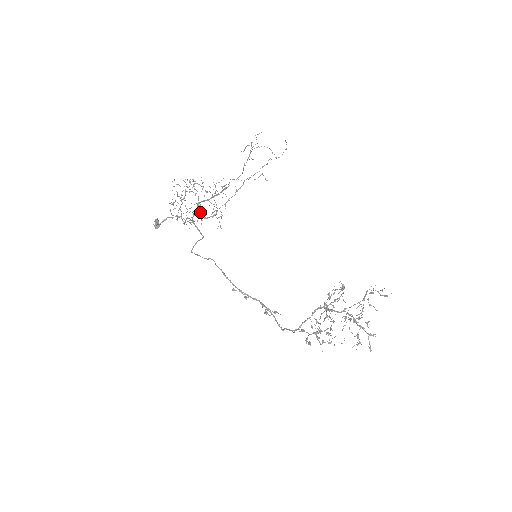
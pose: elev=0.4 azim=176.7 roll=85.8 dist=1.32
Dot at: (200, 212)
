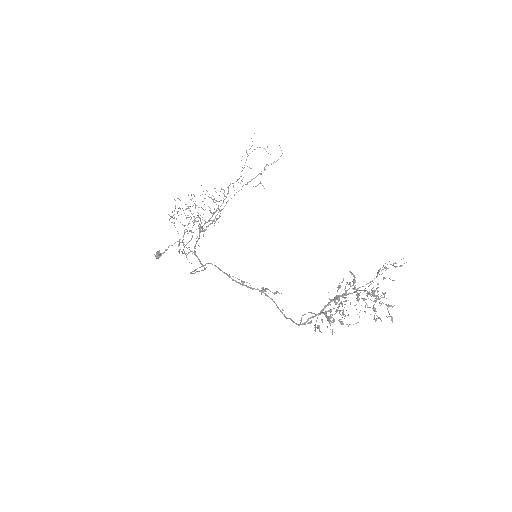
Dot at: (201, 231)
